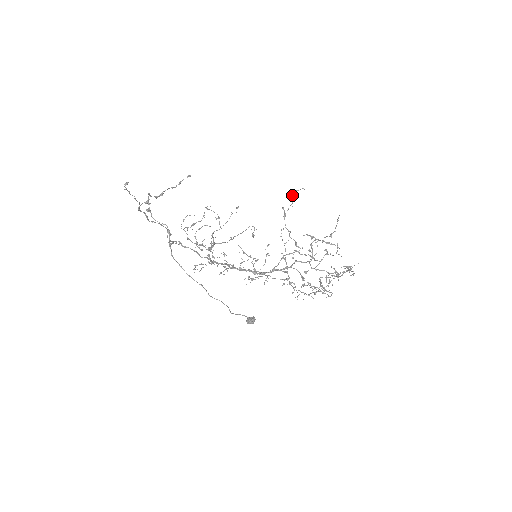
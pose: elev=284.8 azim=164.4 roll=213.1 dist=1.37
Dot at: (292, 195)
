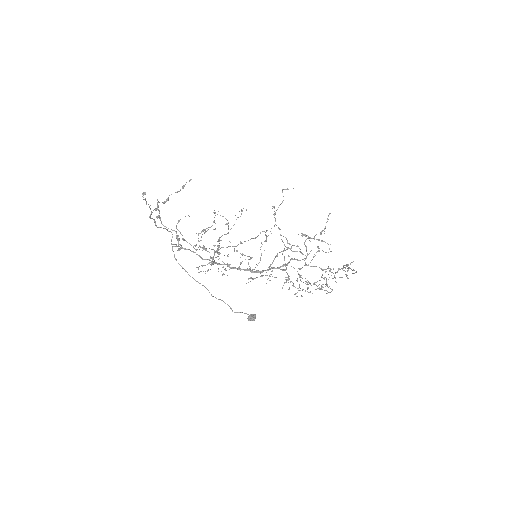
Dot at: occluded
